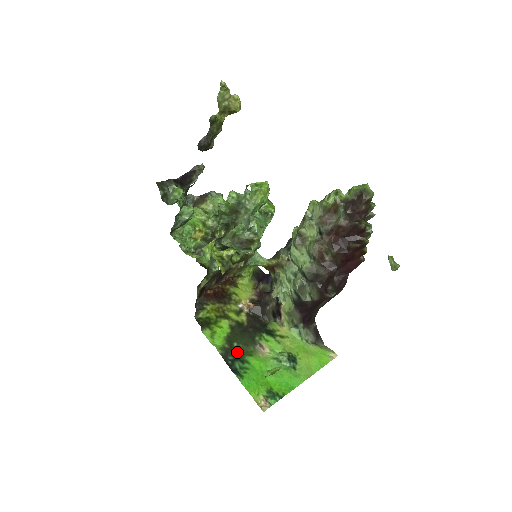
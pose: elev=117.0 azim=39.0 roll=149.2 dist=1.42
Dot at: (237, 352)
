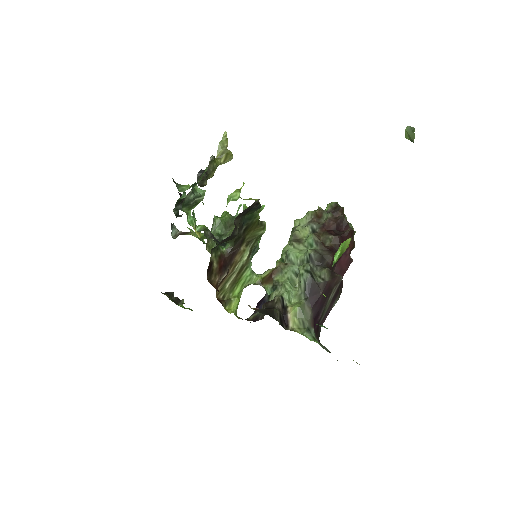
Dot at: occluded
